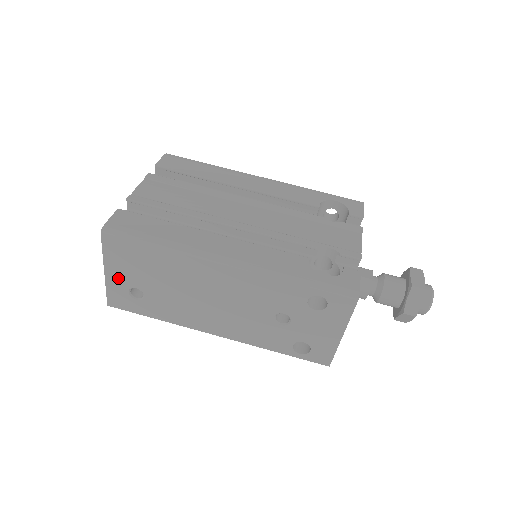
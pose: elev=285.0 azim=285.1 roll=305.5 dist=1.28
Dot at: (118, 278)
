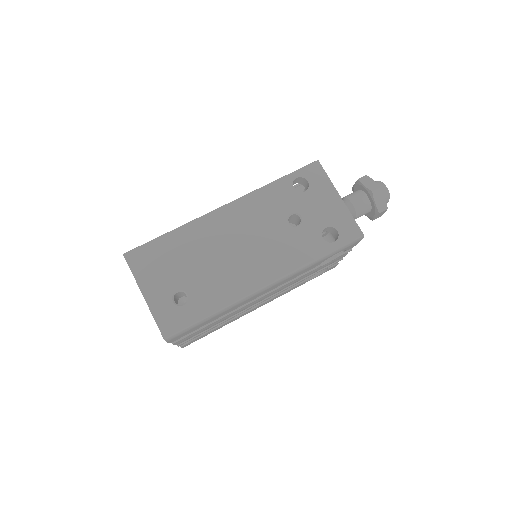
Dot at: (157, 293)
